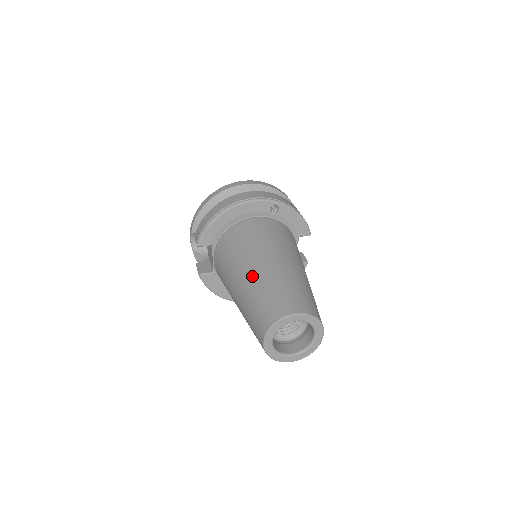
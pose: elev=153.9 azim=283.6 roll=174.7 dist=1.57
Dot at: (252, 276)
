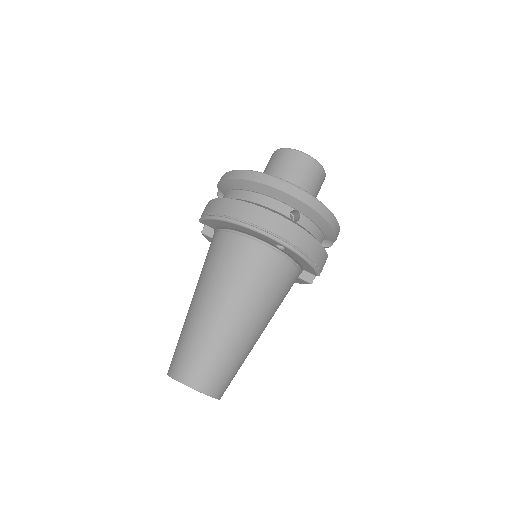
Dot at: (198, 313)
